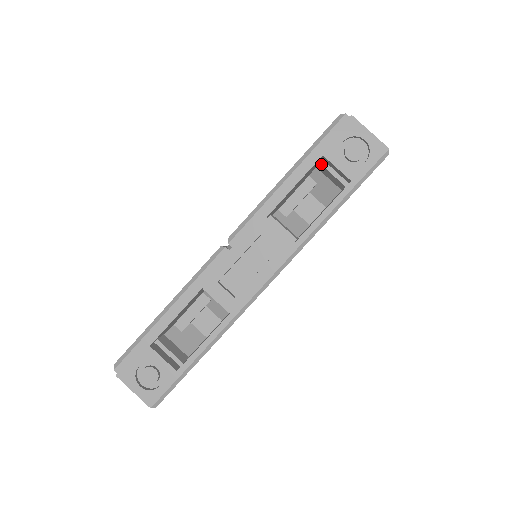
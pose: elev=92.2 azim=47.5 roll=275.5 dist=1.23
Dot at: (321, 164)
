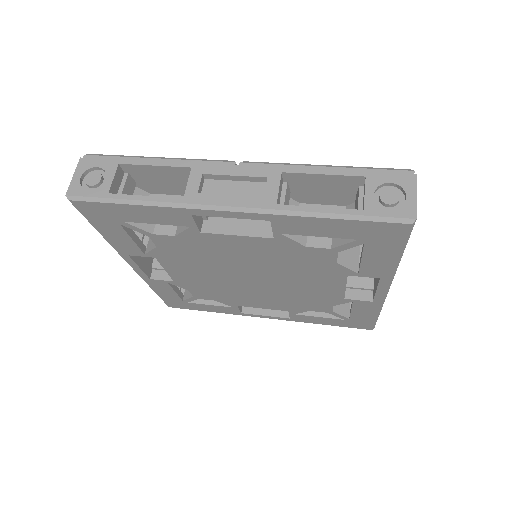
Dot at: (359, 189)
